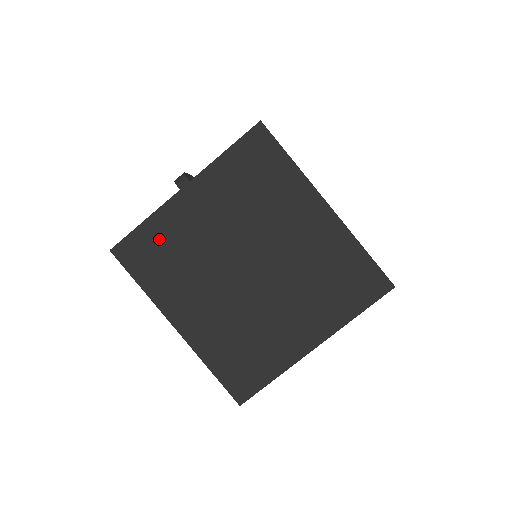
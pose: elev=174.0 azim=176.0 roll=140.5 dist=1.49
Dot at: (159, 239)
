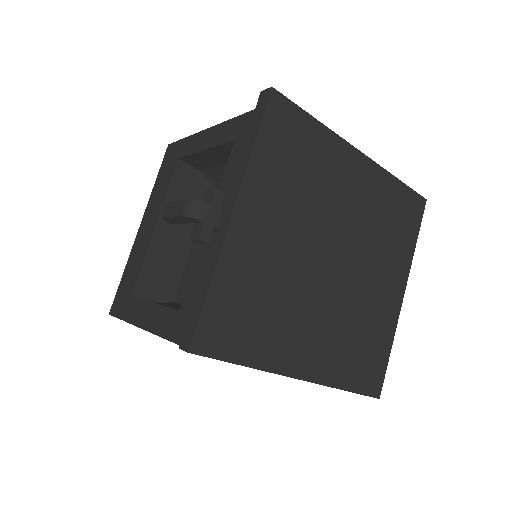
Dot at: (237, 294)
